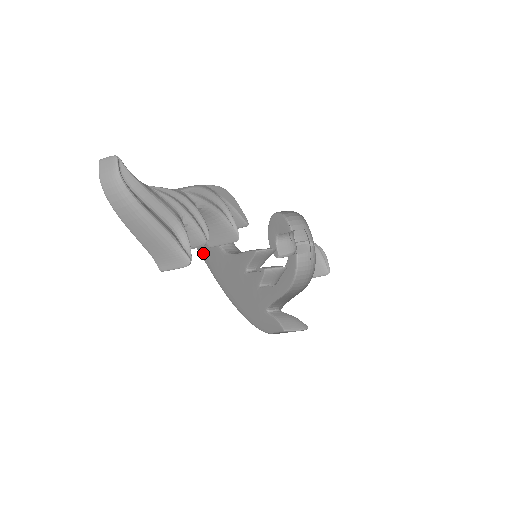
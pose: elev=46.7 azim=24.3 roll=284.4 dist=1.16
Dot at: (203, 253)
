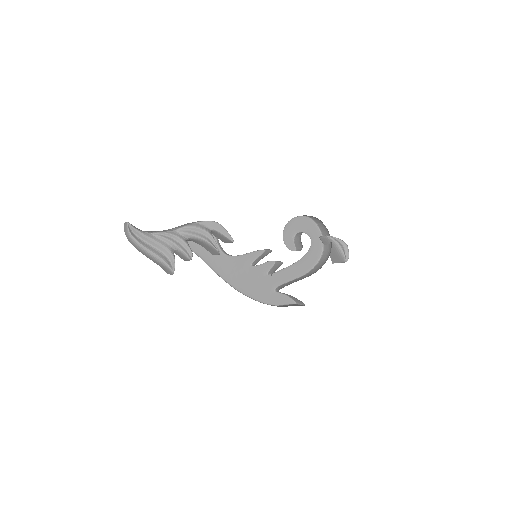
Dot at: (206, 259)
